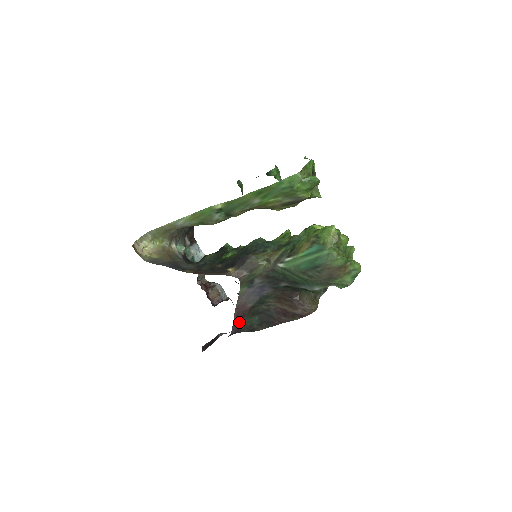
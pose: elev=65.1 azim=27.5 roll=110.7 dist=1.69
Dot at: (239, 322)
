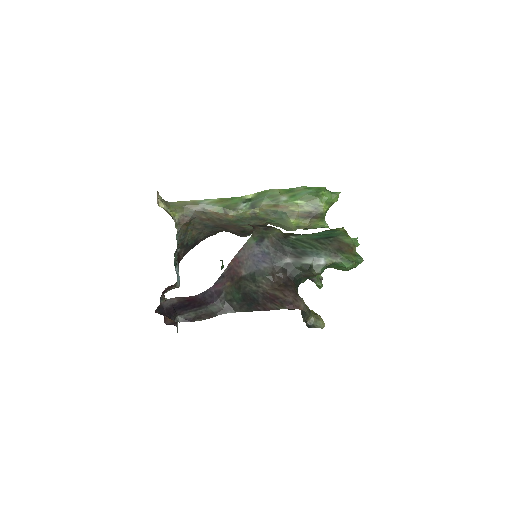
Dot at: (225, 282)
